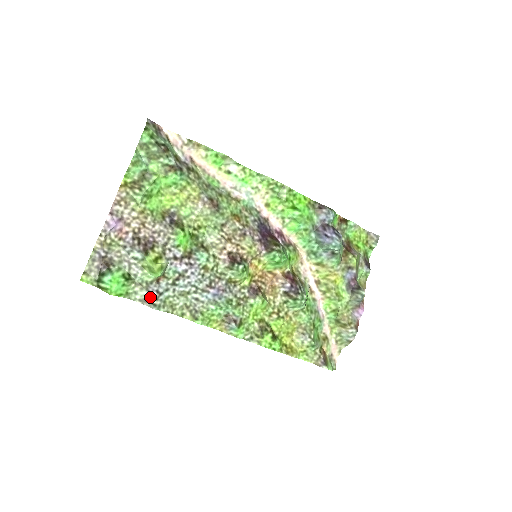
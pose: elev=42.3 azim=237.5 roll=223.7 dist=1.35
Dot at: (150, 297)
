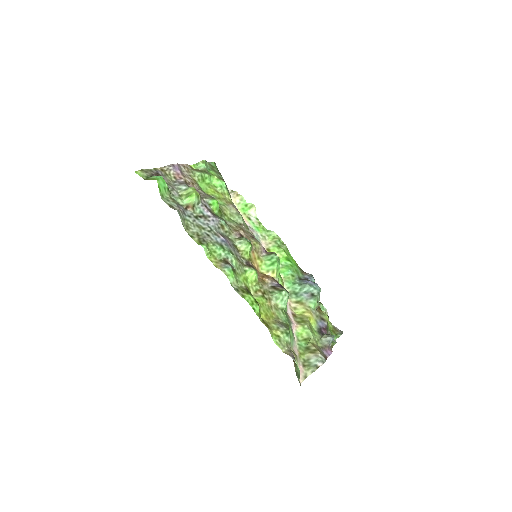
Dot at: (177, 208)
